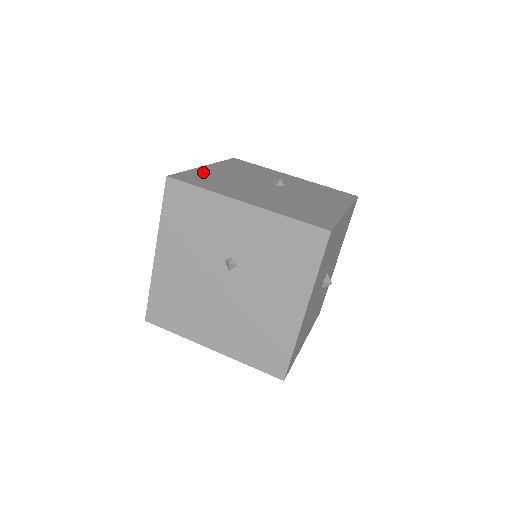
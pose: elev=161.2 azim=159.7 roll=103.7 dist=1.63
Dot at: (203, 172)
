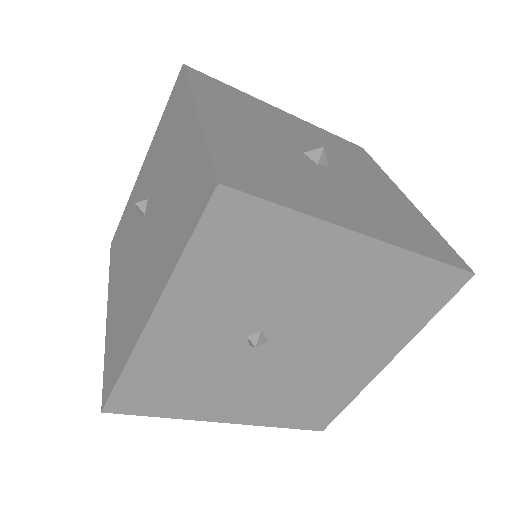
Dot at: occluded
